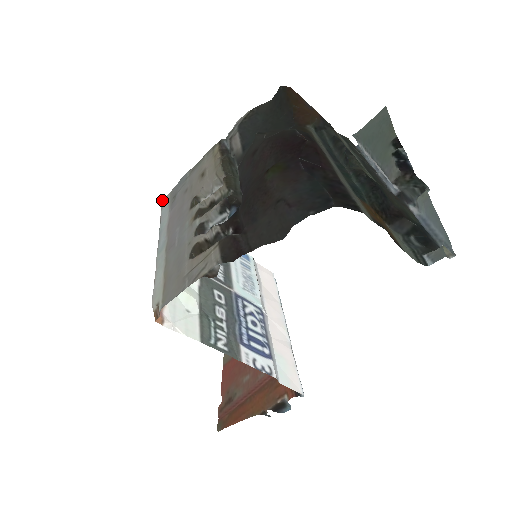
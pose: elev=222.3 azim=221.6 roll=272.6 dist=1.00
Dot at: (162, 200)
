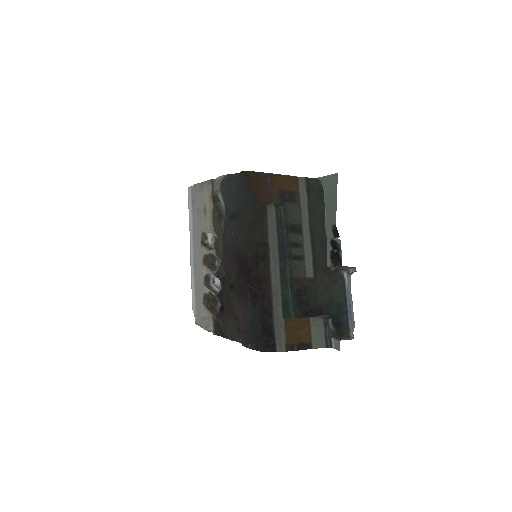
Dot at: (188, 187)
